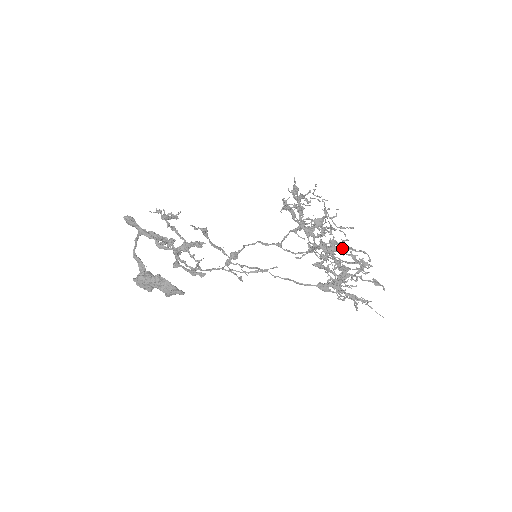
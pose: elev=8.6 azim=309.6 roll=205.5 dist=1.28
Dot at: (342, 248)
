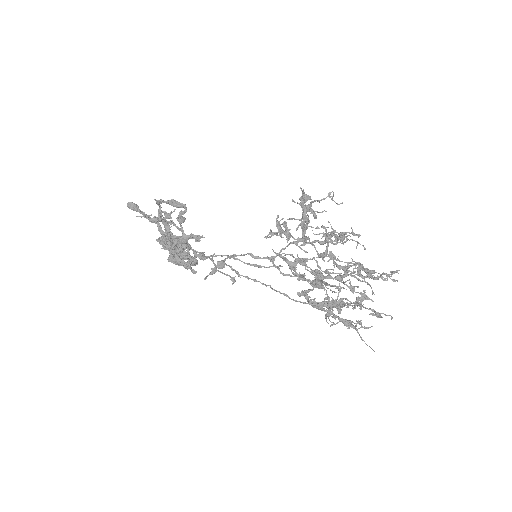
Dot at: (331, 285)
